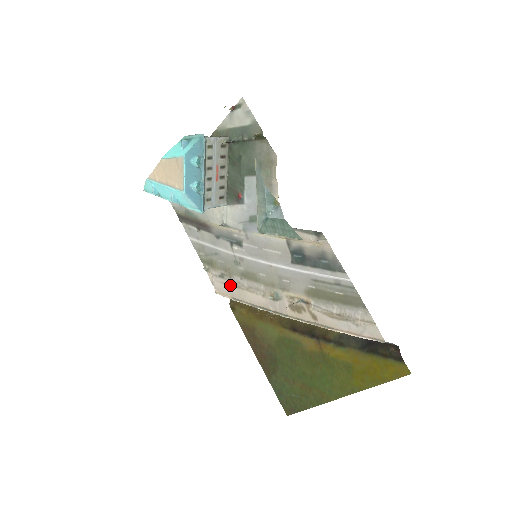
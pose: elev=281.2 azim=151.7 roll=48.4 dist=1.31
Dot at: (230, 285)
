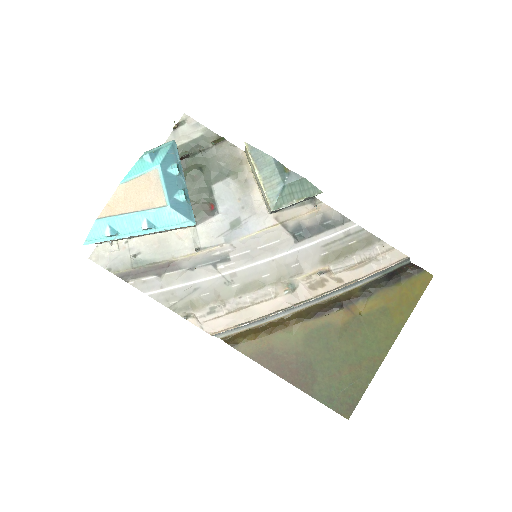
Dot at: (228, 314)
